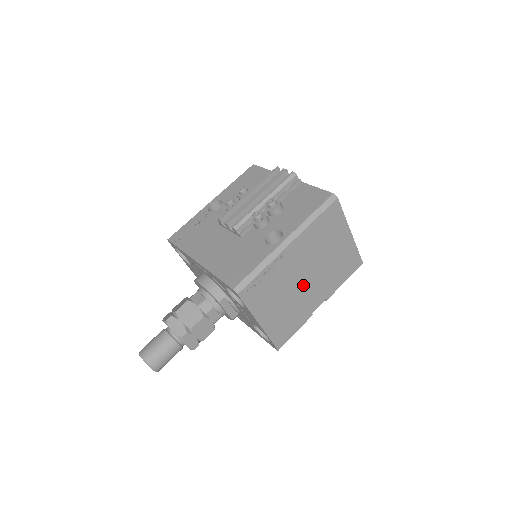
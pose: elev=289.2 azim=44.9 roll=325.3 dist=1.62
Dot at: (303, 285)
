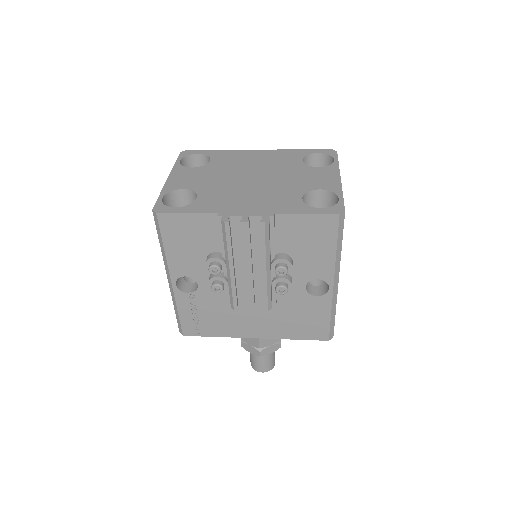
Dot at: occluded
